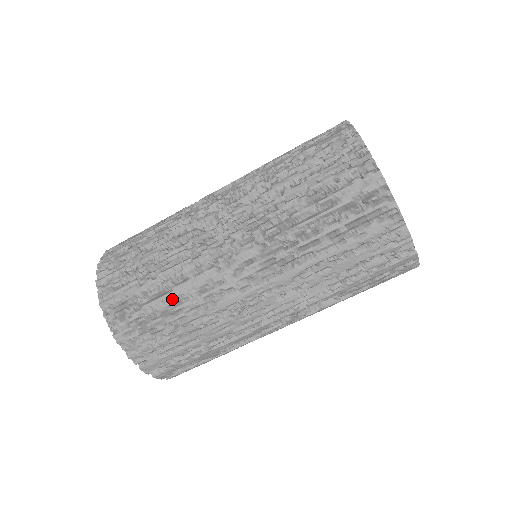
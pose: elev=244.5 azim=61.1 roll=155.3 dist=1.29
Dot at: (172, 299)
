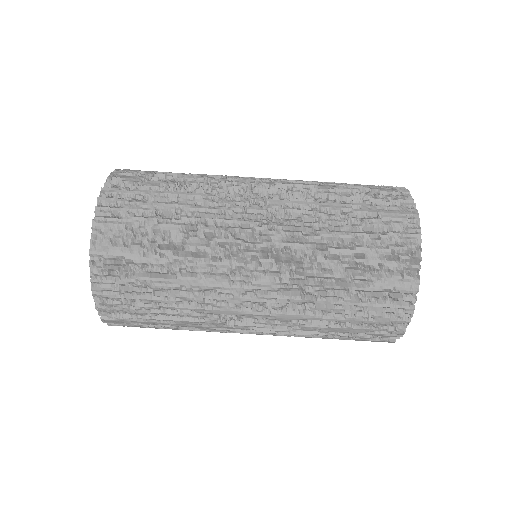
Dot at: (172, 285)
